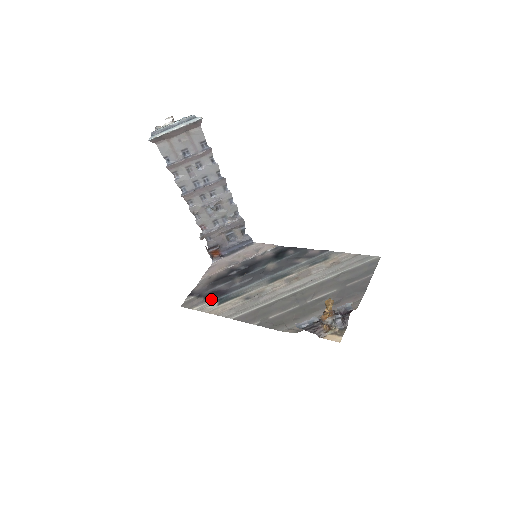
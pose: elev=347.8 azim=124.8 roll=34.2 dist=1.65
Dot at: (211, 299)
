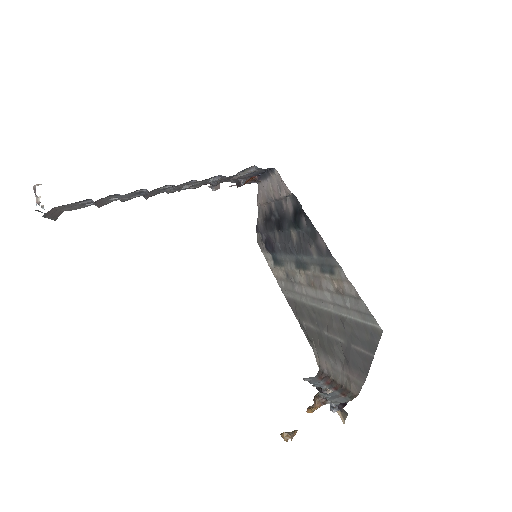
Dot at: (268, 252)
